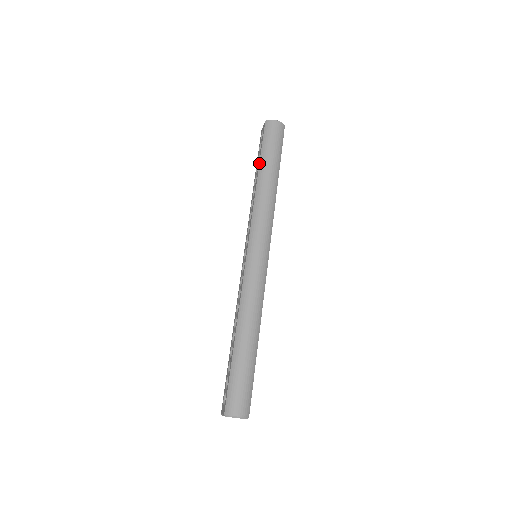
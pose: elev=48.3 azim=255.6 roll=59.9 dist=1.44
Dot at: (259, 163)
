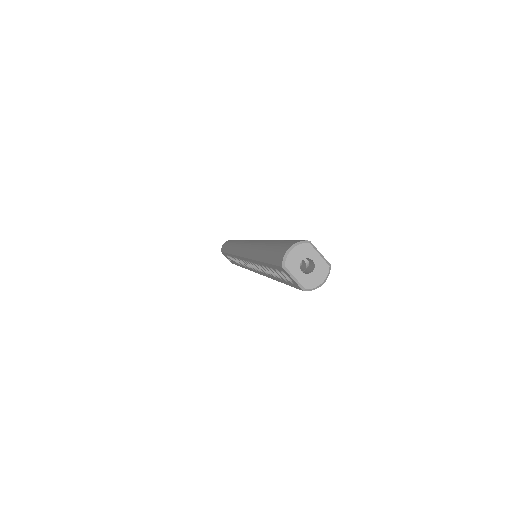
Dot at: (226, 253)
